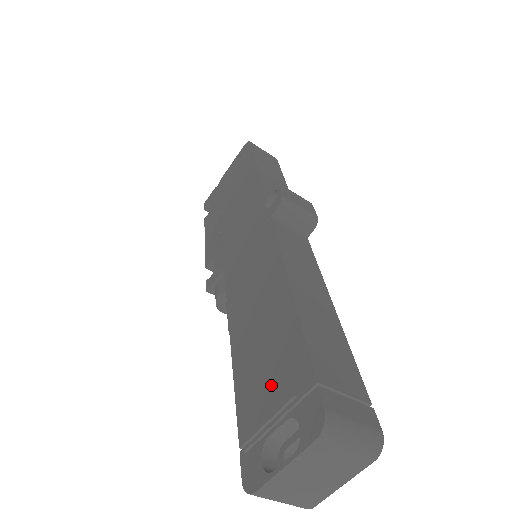
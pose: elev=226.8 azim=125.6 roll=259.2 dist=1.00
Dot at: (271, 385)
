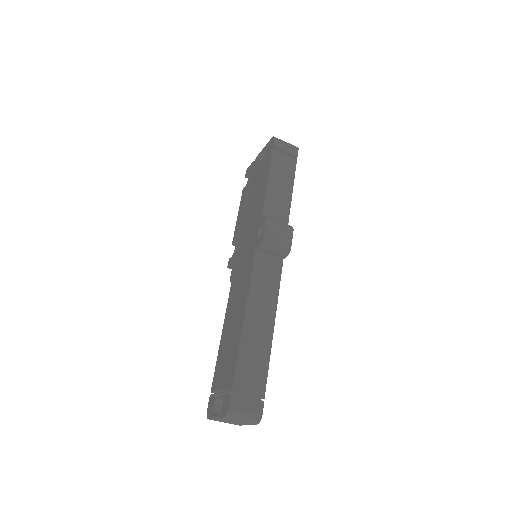
Dot at: (224, 373)
